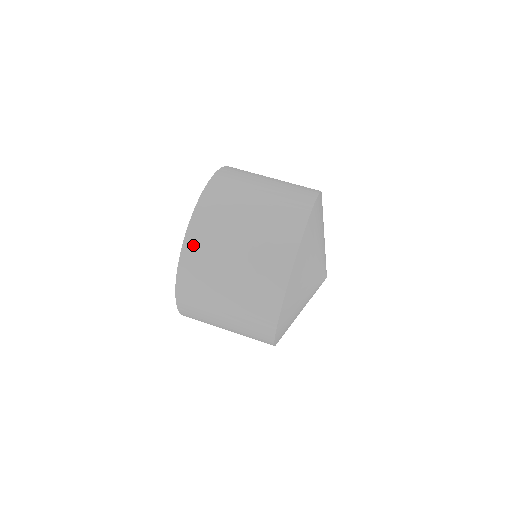
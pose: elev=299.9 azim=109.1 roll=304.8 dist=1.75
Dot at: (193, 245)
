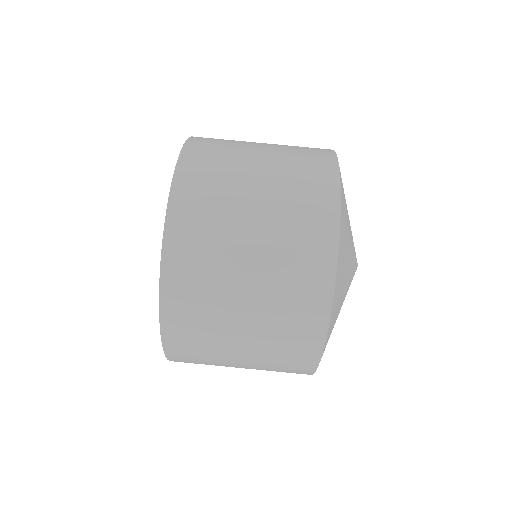
Dot at: (176, 338)
